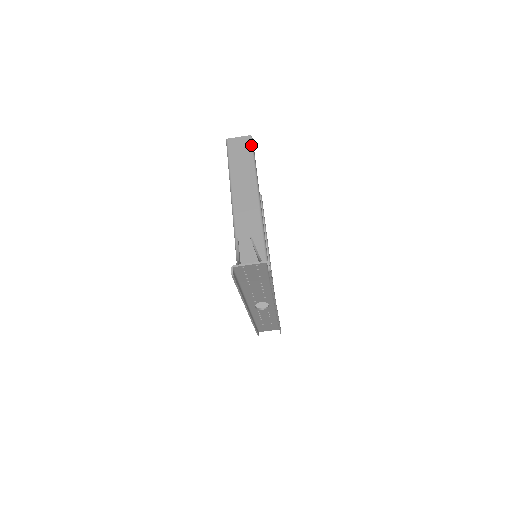
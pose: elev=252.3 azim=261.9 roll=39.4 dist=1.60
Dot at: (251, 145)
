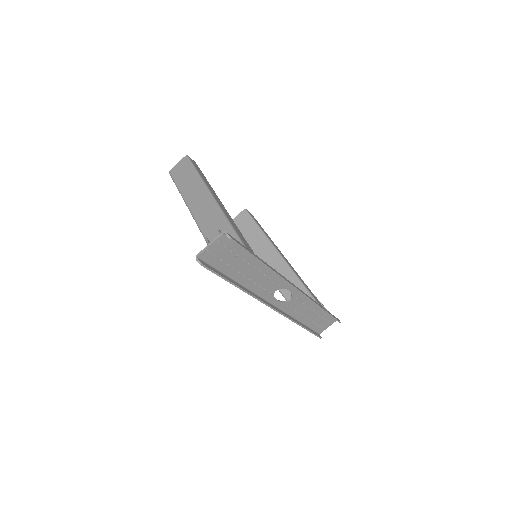
Dot at: (189, 162)
